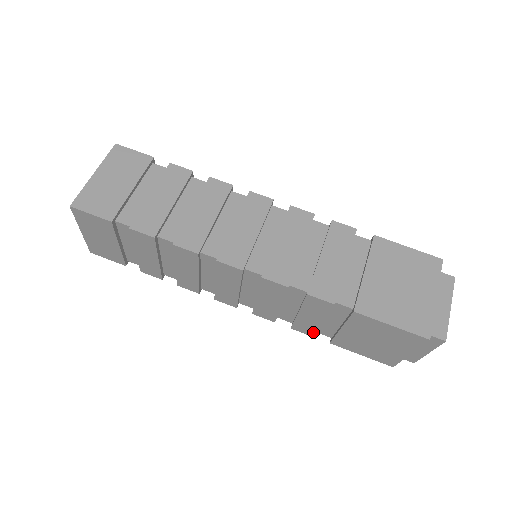
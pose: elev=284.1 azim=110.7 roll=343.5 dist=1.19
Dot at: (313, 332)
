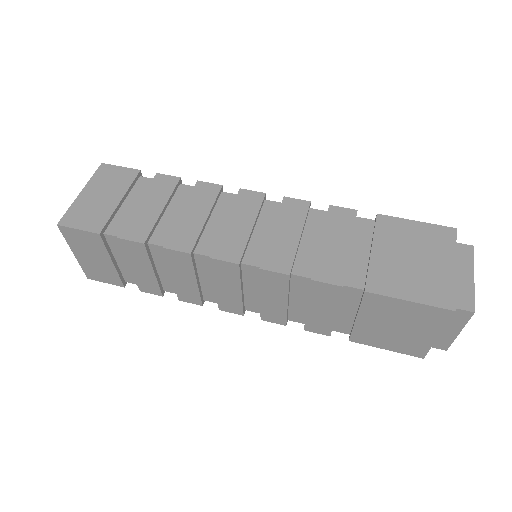
Dot at: (328, 330)
